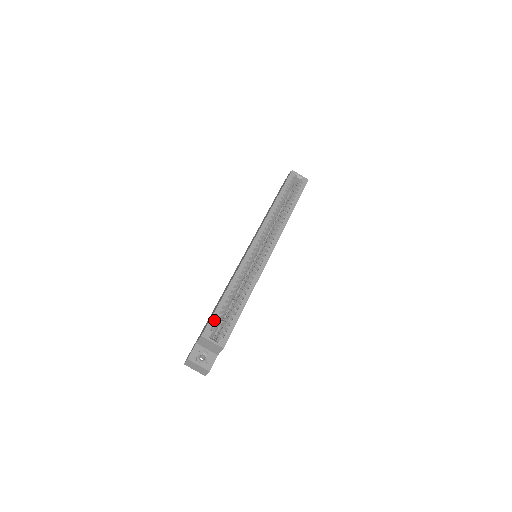
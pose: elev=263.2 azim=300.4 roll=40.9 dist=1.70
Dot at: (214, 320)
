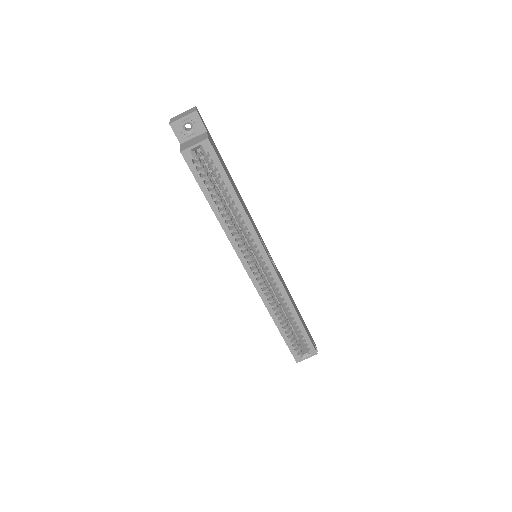
Dot at: (293, 349)
